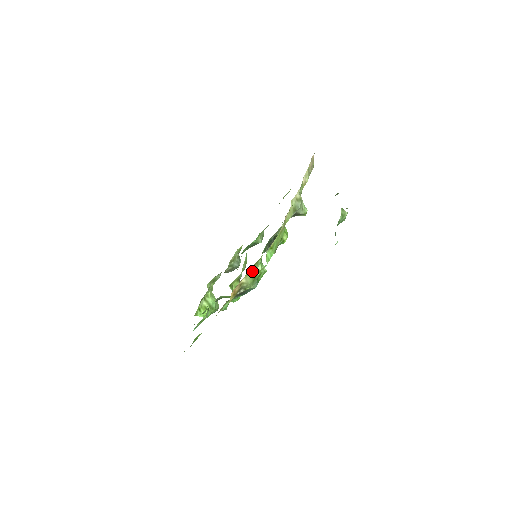
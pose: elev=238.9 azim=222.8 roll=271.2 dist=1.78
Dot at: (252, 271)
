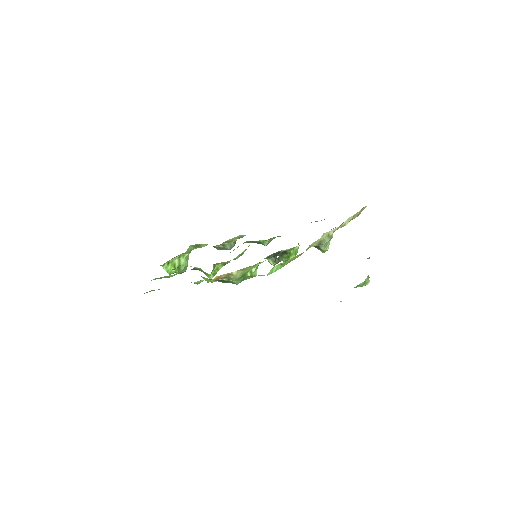
Dot at: (246, 269)
